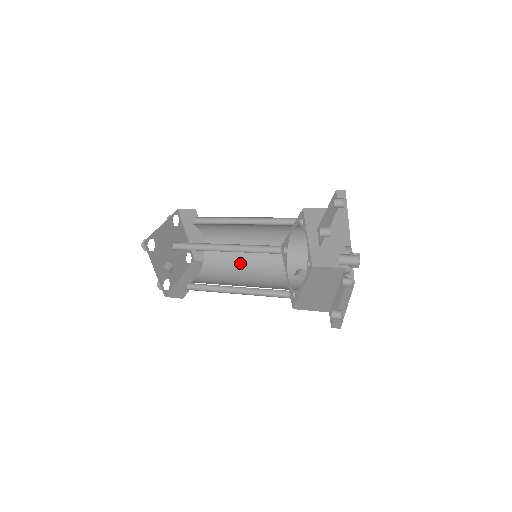
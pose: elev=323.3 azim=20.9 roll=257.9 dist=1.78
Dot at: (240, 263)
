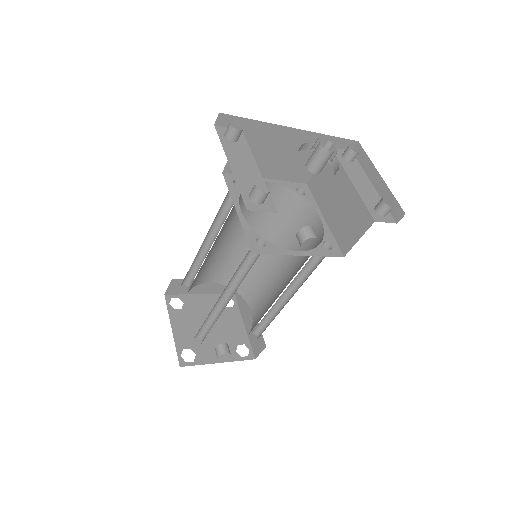
Dot at: (259, 262)
